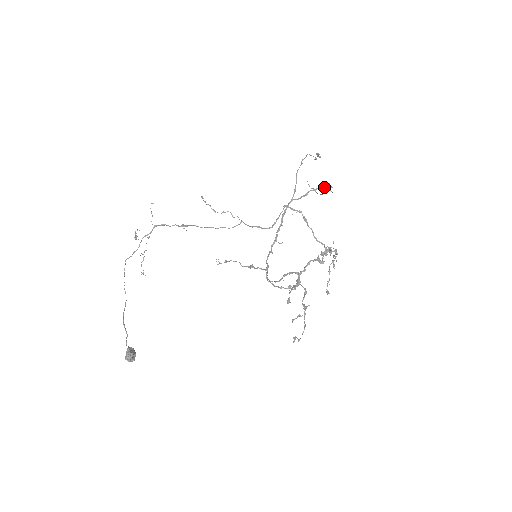
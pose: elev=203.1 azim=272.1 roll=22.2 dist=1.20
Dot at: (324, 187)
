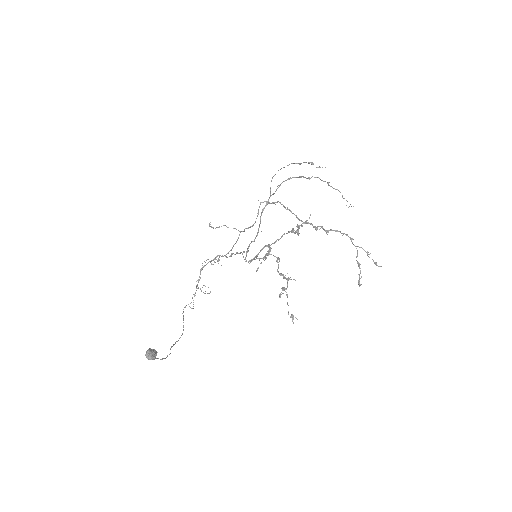
Dot at: (299, 176)
